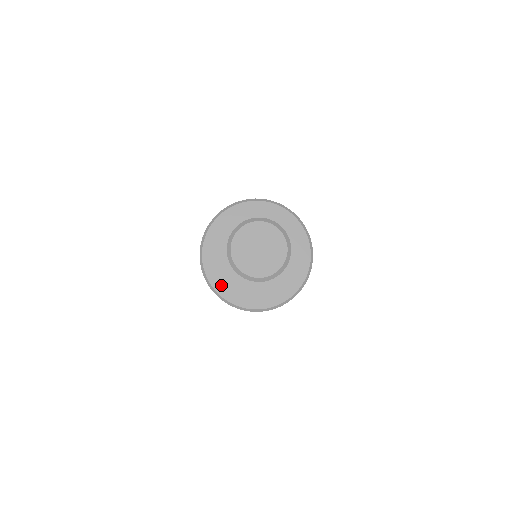
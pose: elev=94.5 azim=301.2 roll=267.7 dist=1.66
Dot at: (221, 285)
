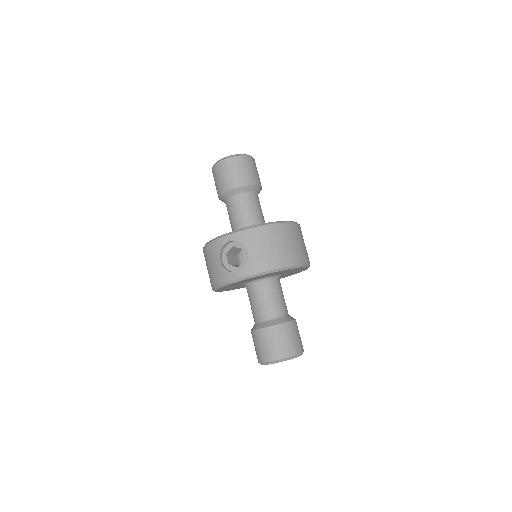
Dot at: occluded
